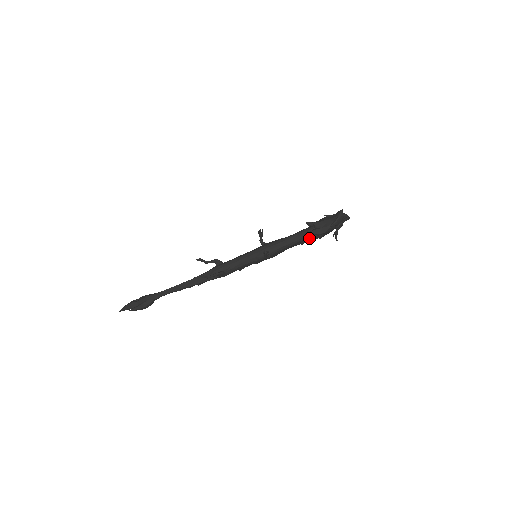
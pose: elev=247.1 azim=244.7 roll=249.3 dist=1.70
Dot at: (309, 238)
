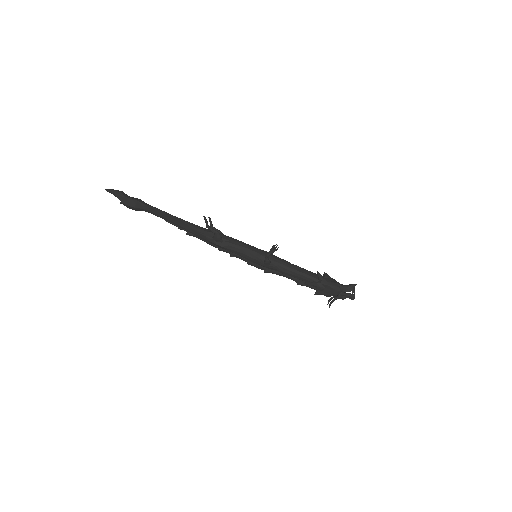
Dot at: (311, 281)
